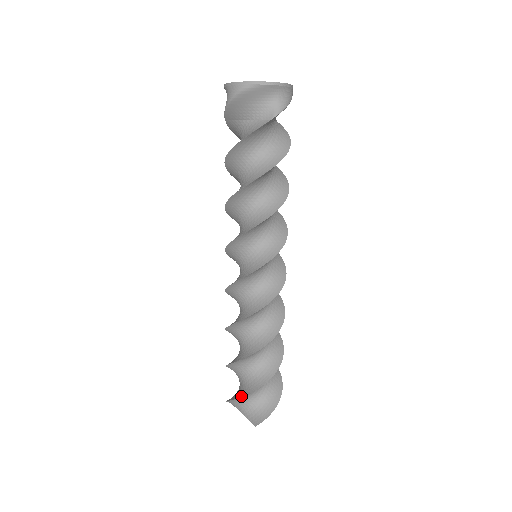
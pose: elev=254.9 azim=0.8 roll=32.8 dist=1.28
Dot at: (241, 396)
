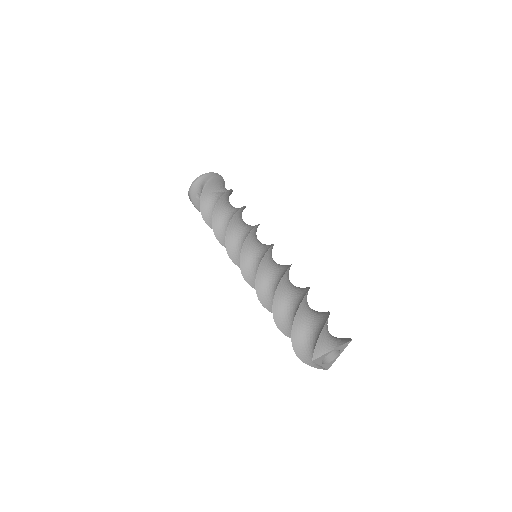
Dot at: (328, 317)
